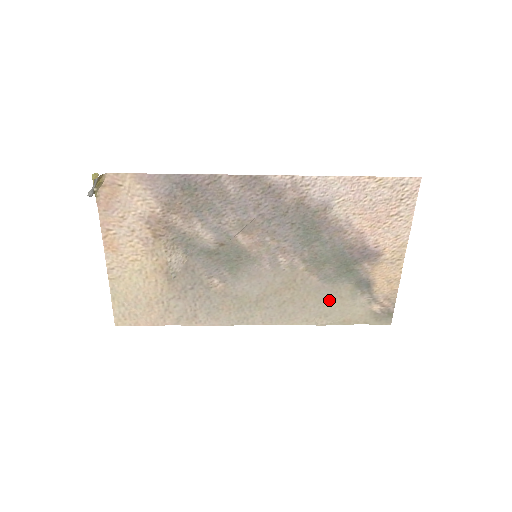
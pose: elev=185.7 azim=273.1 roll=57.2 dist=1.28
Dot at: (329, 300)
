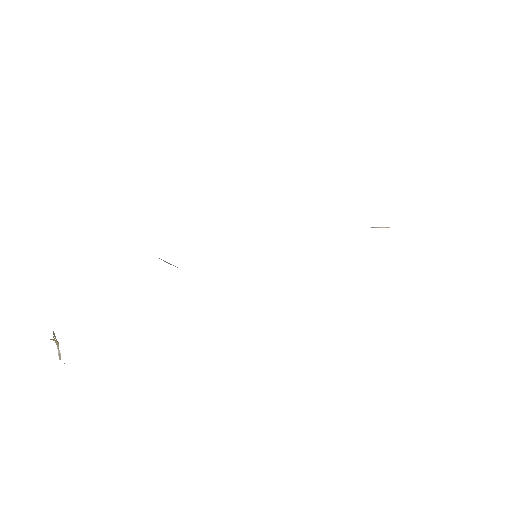
Dot at: occluded
